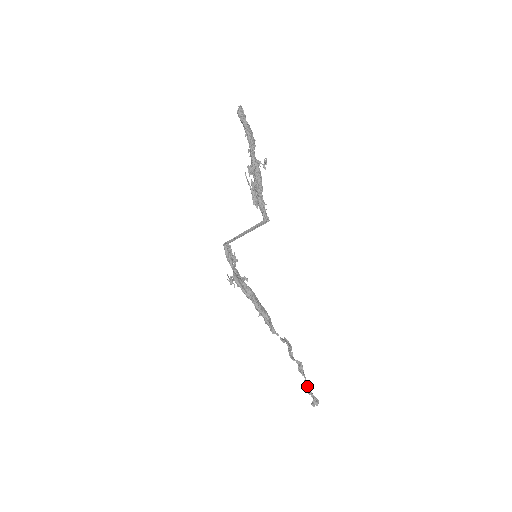
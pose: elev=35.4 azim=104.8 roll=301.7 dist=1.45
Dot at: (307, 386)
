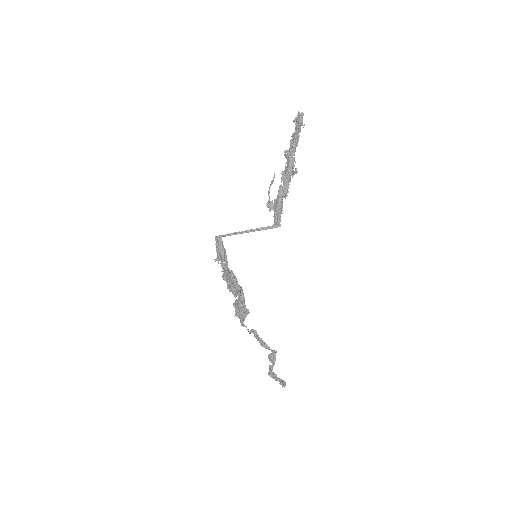
Dot at: (271, 370)
